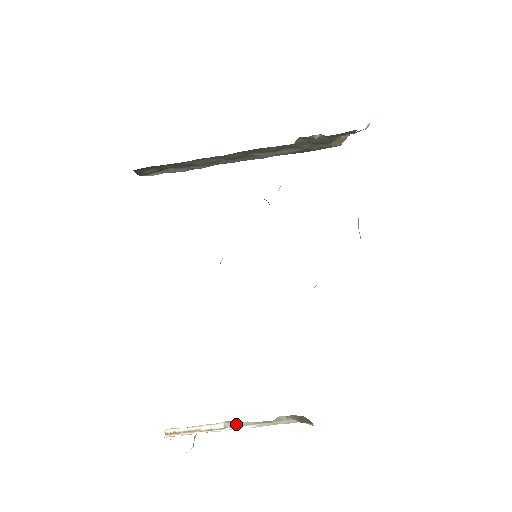
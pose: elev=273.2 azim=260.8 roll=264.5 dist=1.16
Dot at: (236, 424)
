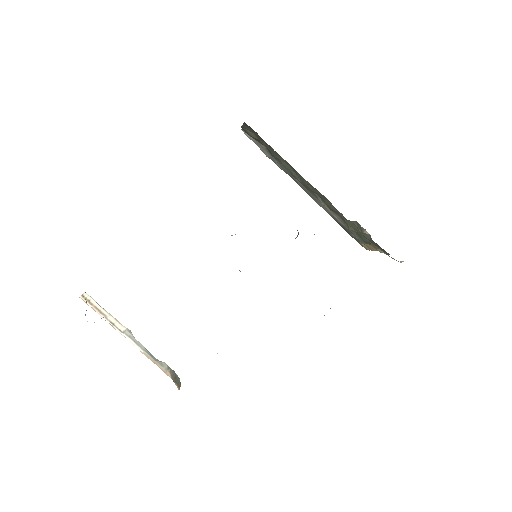
Dot at: (133, 338)
